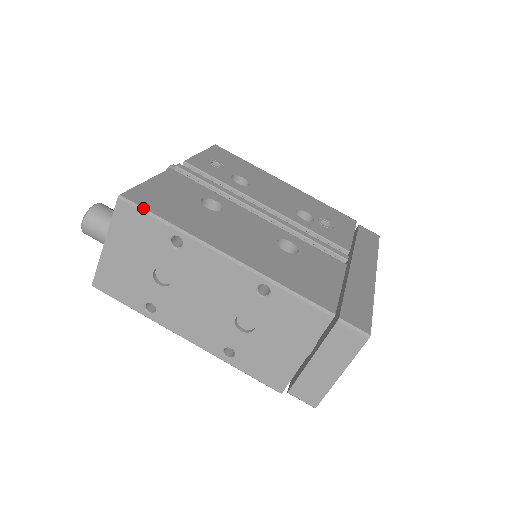
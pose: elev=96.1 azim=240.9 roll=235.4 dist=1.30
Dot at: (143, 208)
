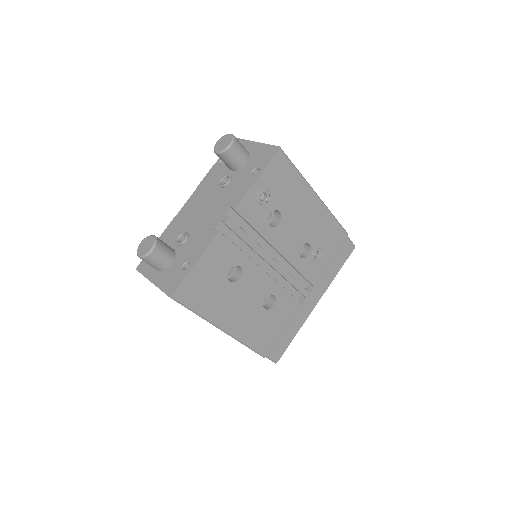
Dot at: (184, 305)
